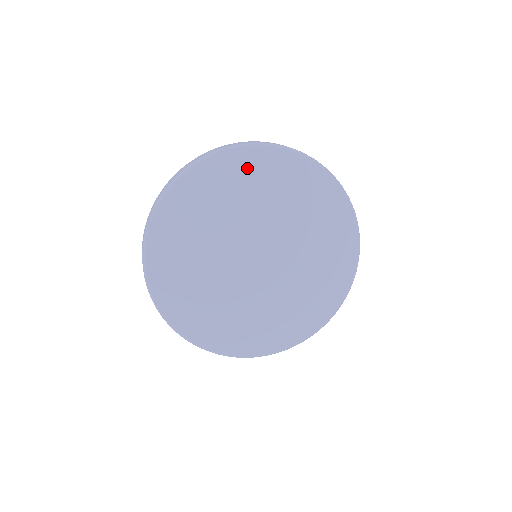
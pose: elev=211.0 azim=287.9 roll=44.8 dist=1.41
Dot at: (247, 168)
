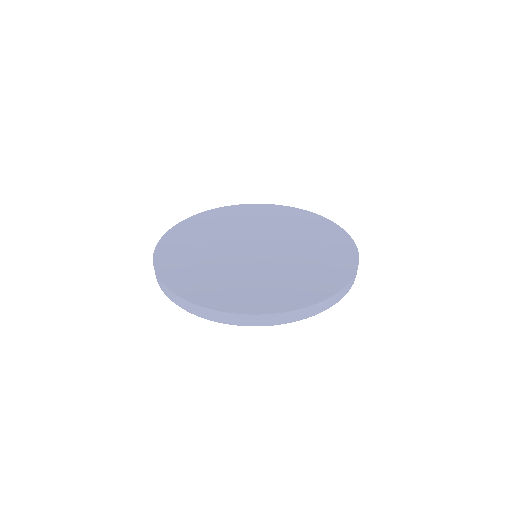
Dot at: occluded
